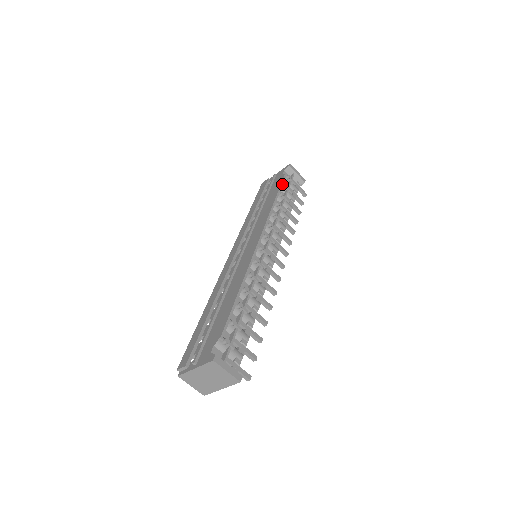
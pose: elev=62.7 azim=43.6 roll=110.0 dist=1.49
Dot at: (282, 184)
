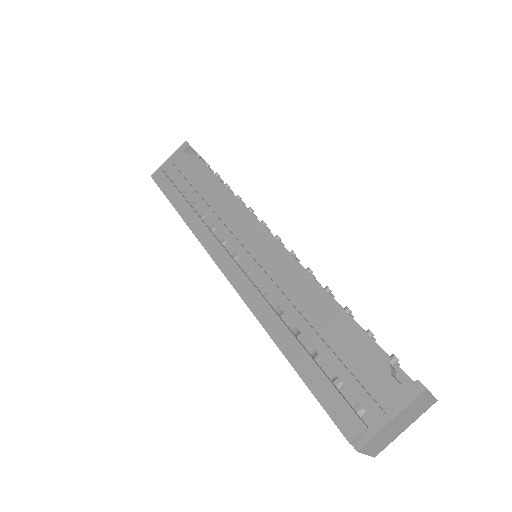
Dot at: (205, 164)
